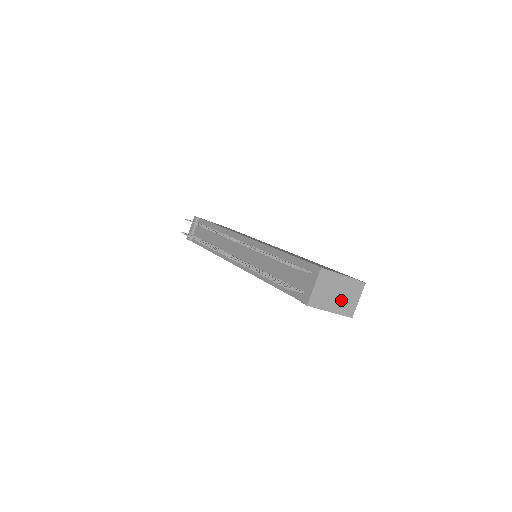
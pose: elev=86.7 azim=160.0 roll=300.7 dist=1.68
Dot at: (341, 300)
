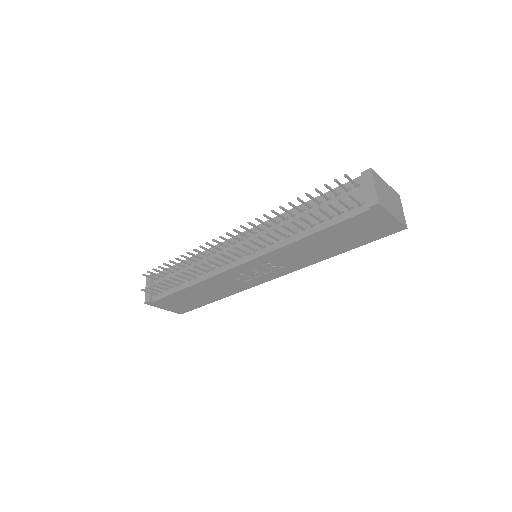
Dot at: (394, 207)
